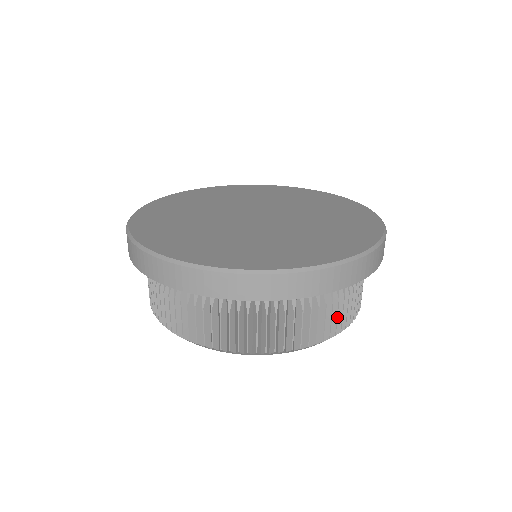
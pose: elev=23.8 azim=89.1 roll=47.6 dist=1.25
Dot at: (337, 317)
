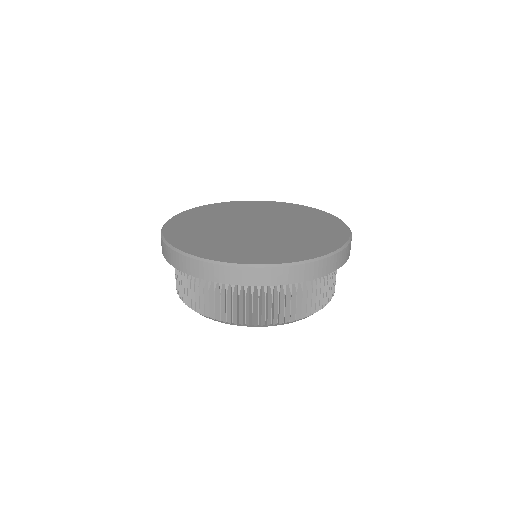
Dot at: (329, 290)
